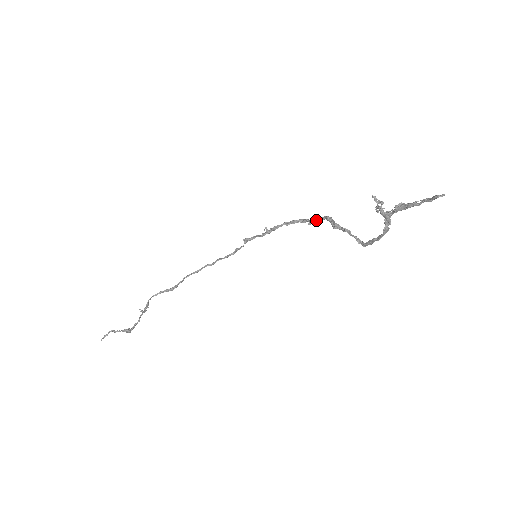
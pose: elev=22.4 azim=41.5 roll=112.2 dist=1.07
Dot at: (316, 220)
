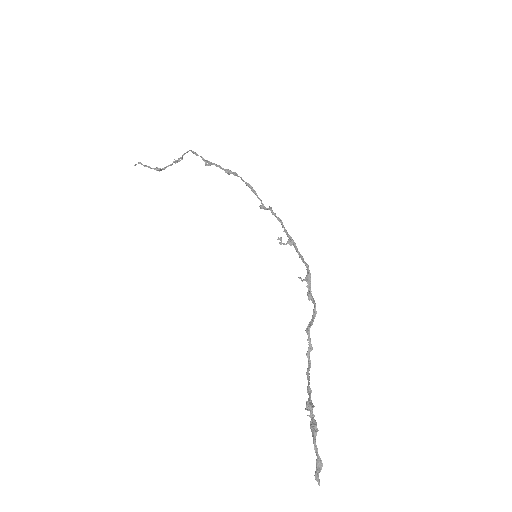
Dot at: (310, 296)
